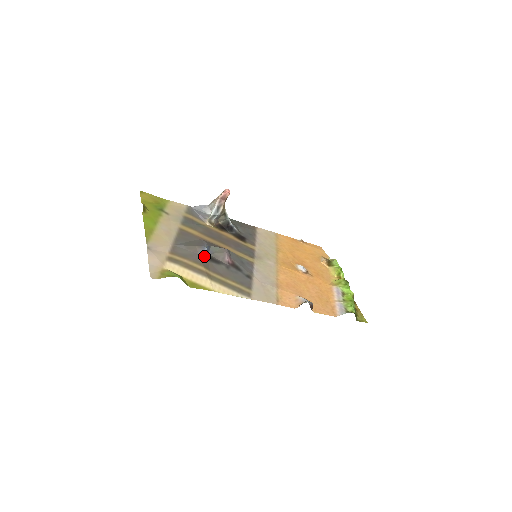
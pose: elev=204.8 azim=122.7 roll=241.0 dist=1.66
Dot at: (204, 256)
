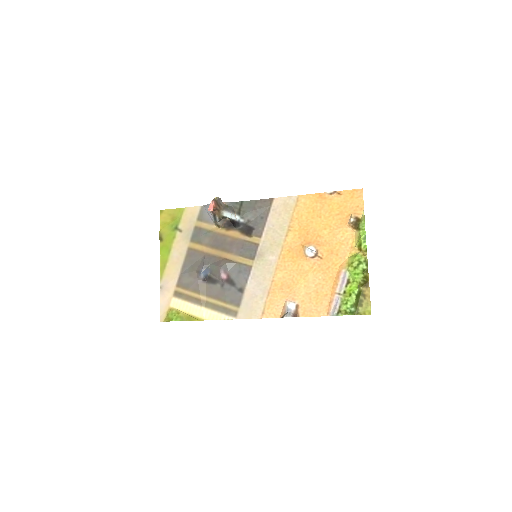
Dot at: (203, 280)
